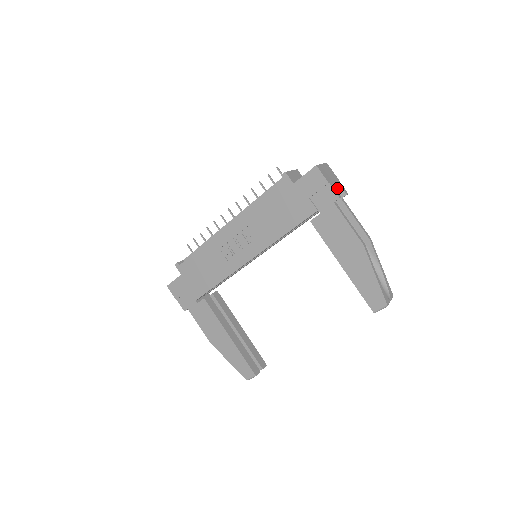
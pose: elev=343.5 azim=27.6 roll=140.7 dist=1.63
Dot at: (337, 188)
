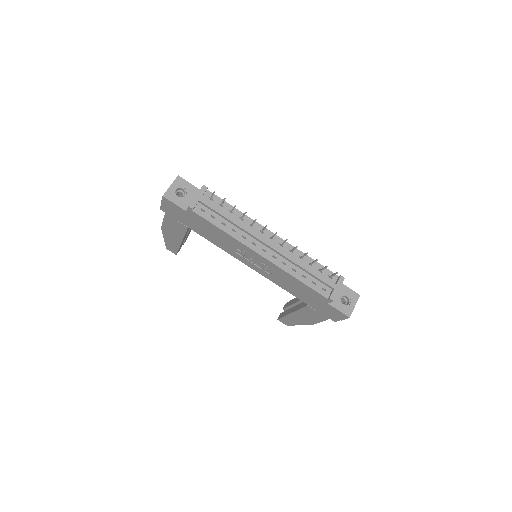
Dot at: occluded
